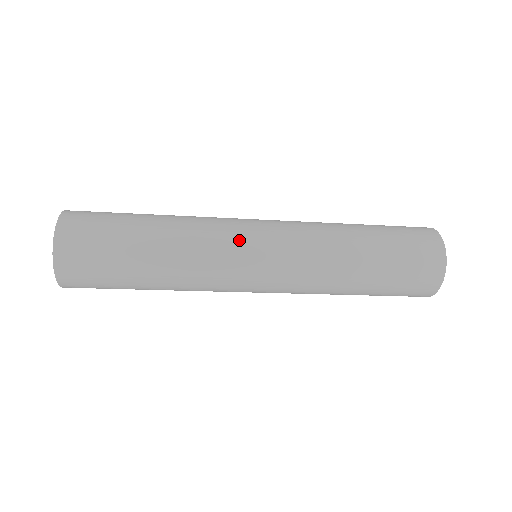
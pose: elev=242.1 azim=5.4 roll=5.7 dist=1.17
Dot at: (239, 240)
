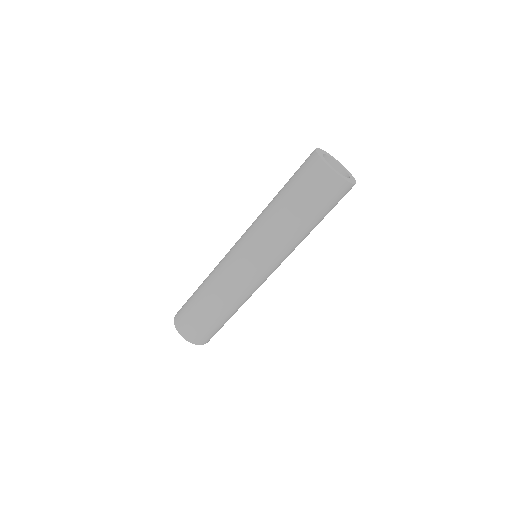
Dot at: (229, 253)
